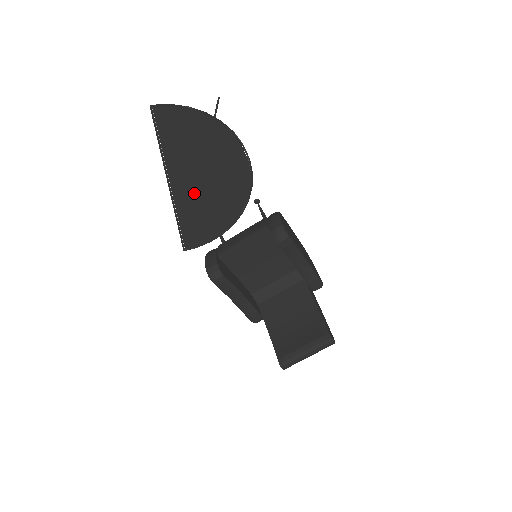
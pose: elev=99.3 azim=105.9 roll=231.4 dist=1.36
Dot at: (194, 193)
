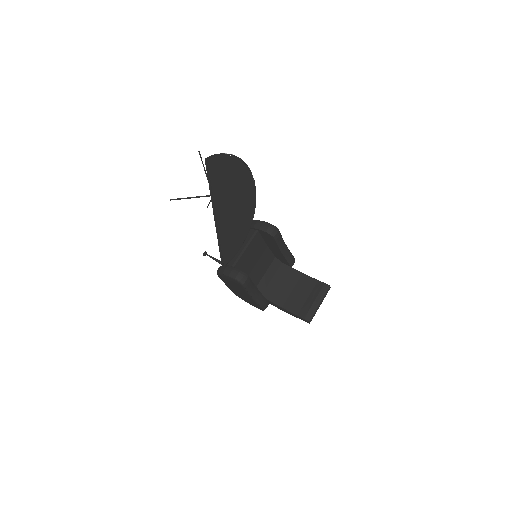
Dot at: (228, 217)
